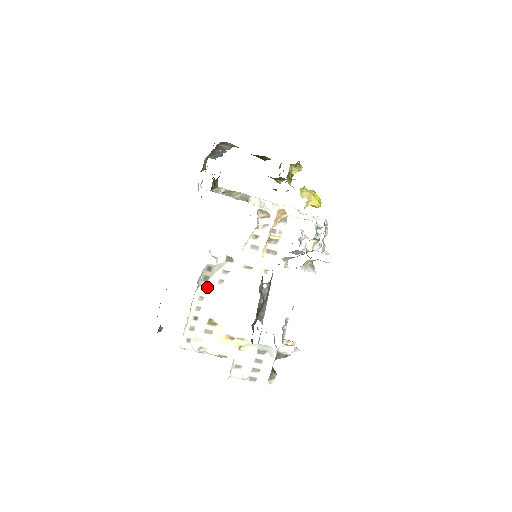
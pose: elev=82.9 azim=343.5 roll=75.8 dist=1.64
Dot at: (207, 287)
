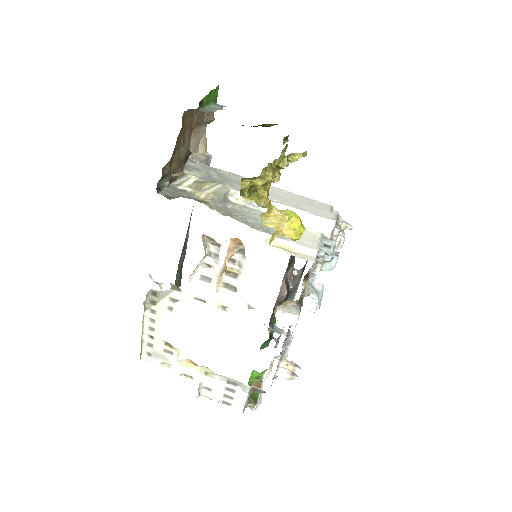
Dot at: (156, 311)
